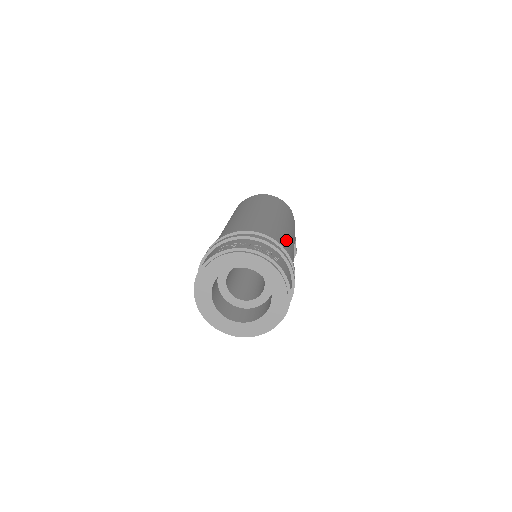
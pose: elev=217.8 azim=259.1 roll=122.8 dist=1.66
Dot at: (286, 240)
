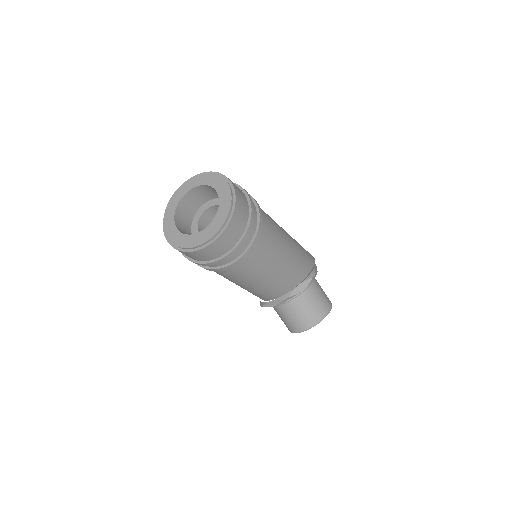
Dot at: occluded
